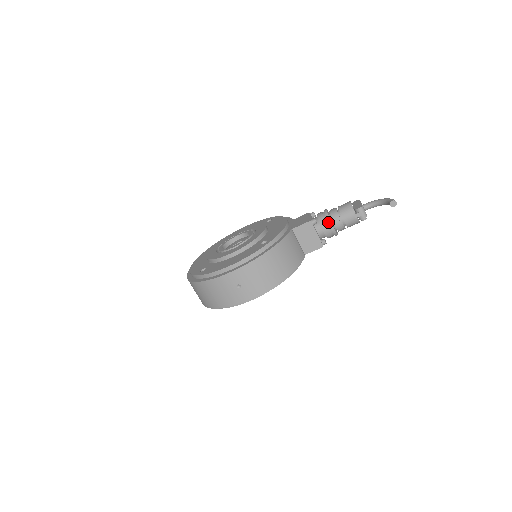
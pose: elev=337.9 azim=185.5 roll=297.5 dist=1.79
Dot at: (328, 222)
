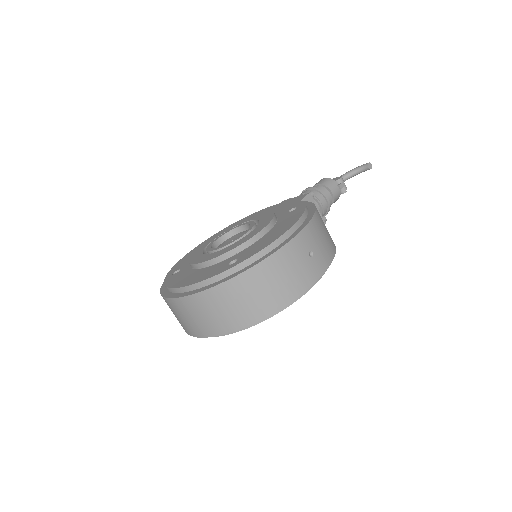
Dot at: (322, 195)
